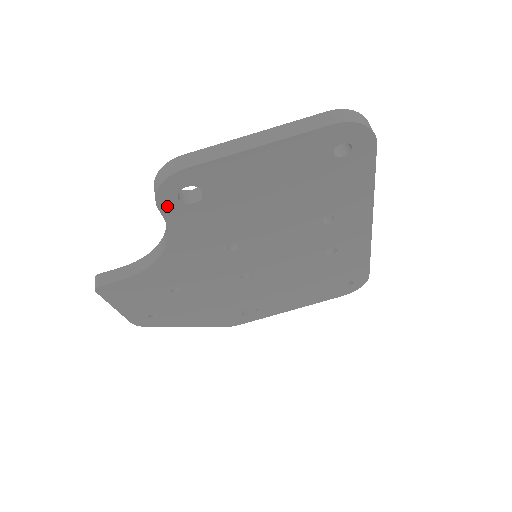
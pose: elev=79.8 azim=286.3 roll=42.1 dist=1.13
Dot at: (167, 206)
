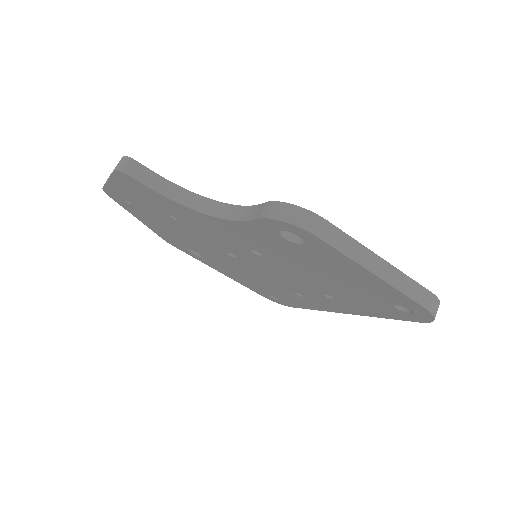
Dot at: (267, 223)
